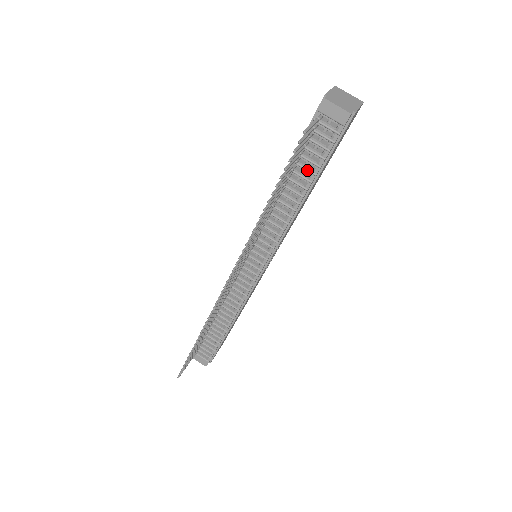
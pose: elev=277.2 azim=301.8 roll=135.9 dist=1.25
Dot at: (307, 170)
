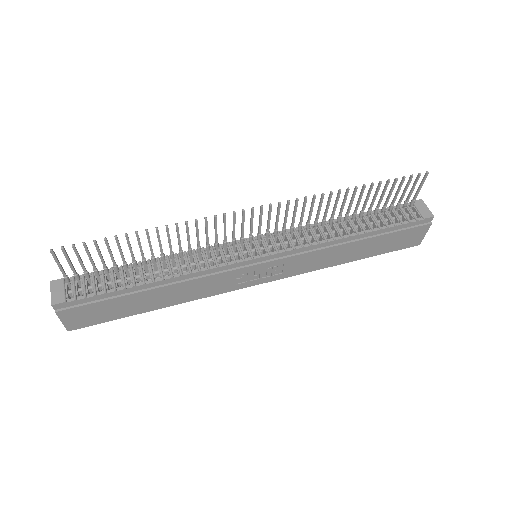
Dot at: (377, 222)
